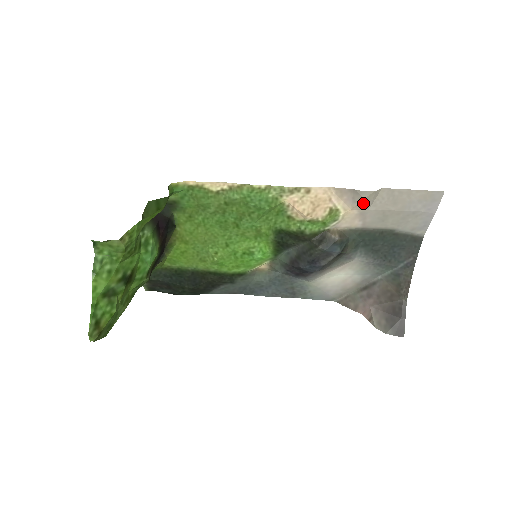
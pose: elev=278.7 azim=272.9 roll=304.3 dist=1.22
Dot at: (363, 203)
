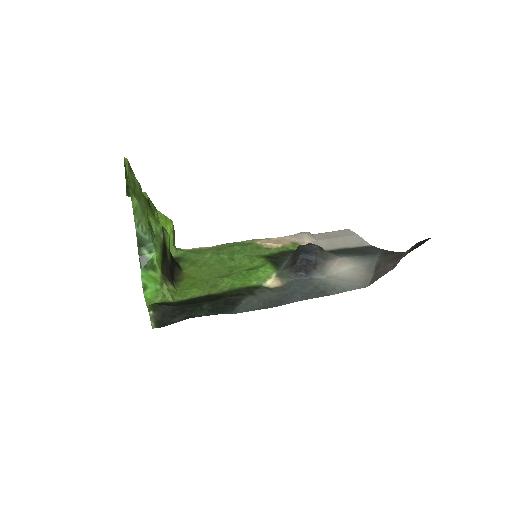
Dot at: (308, 237)
